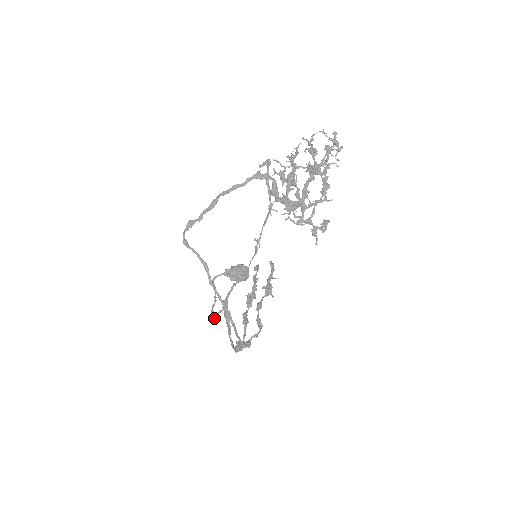
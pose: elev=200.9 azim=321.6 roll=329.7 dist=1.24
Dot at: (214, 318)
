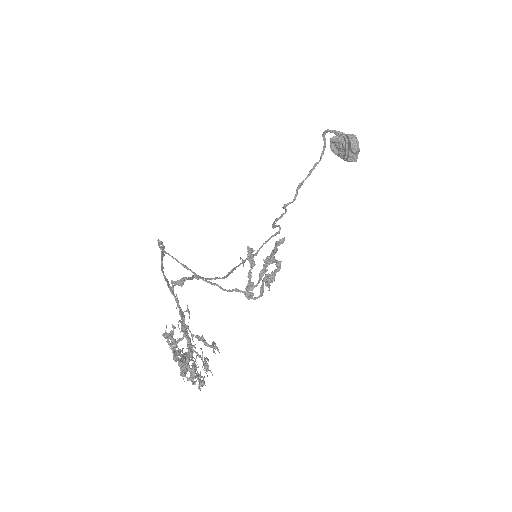
Dot at: (284, 207)
